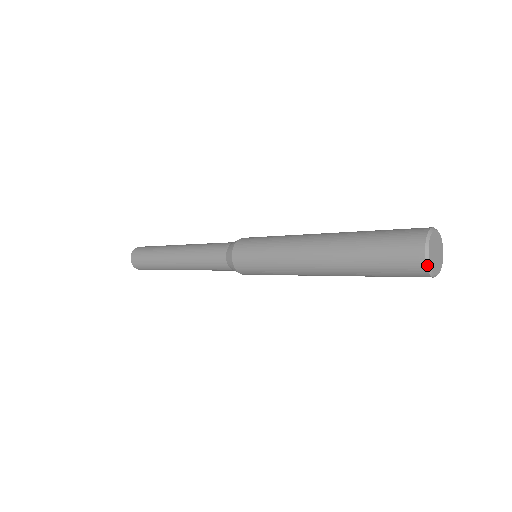
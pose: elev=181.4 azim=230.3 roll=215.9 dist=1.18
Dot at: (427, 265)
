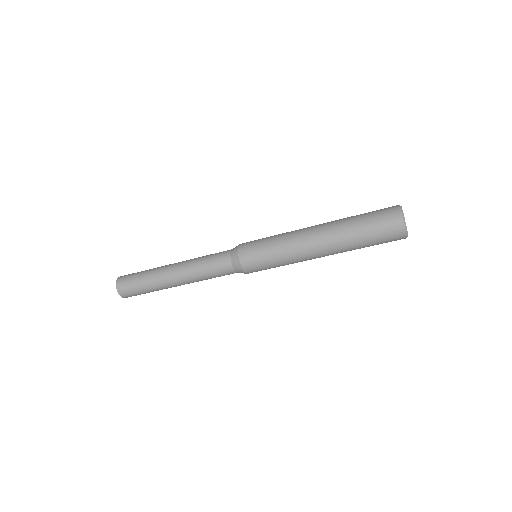
Dot at: (404, 223)
